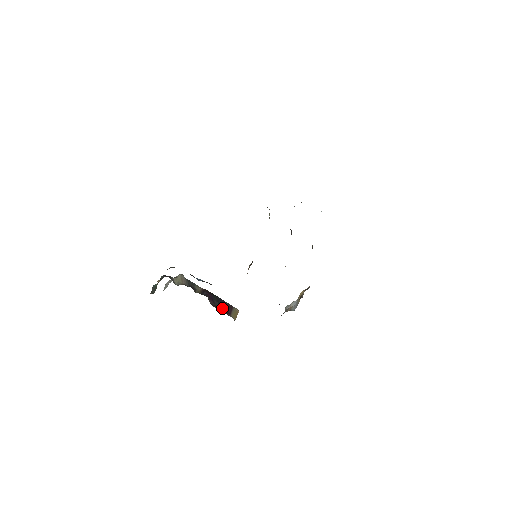
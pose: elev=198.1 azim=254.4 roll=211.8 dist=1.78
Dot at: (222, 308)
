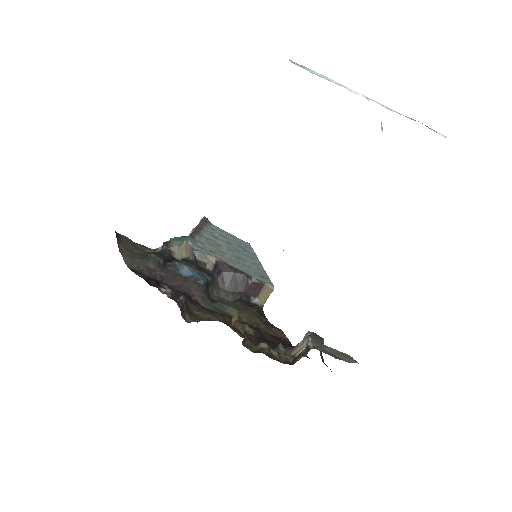
Dot at: (239, 292)
